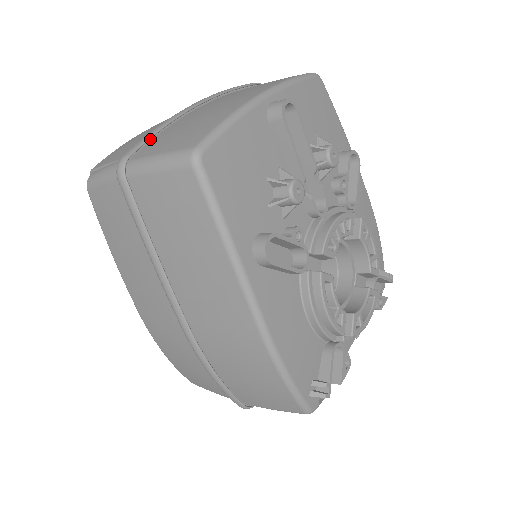
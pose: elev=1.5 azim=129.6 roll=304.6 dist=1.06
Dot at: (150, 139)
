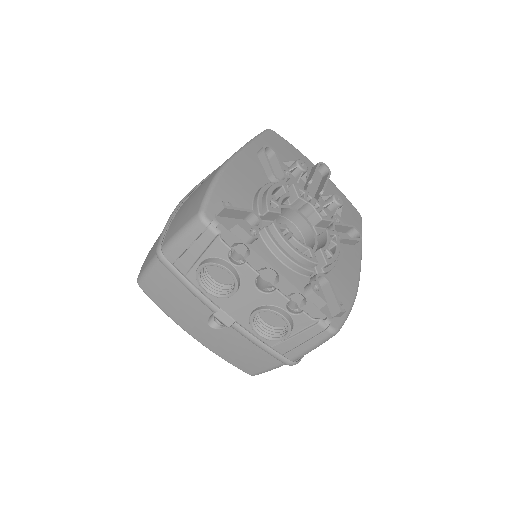
Dot at: occluded
